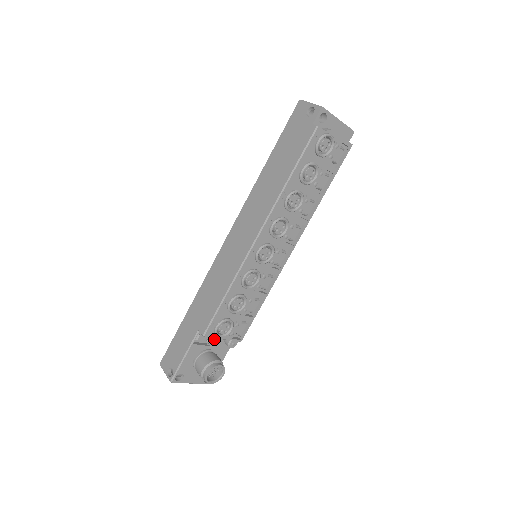
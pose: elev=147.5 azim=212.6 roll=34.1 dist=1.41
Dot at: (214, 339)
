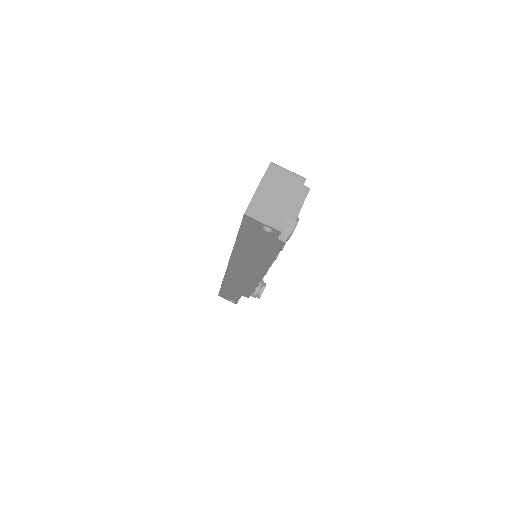
Dot at: occluded
